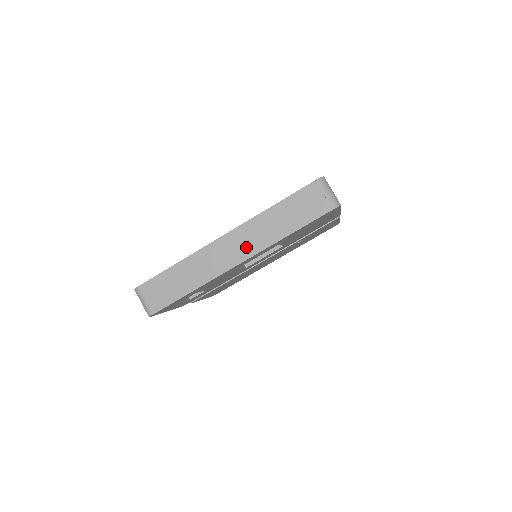
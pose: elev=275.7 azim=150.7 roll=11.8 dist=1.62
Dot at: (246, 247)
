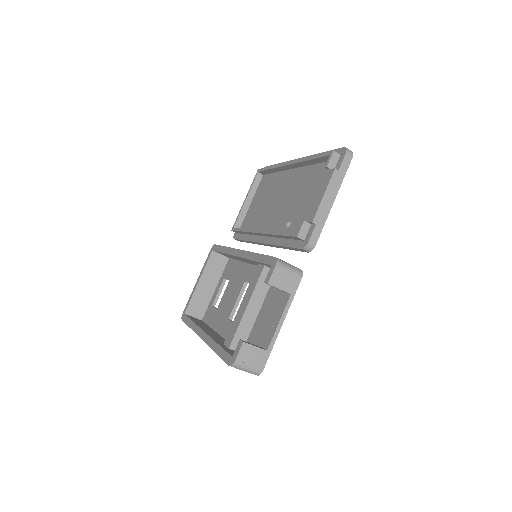
Dot at: occluded
